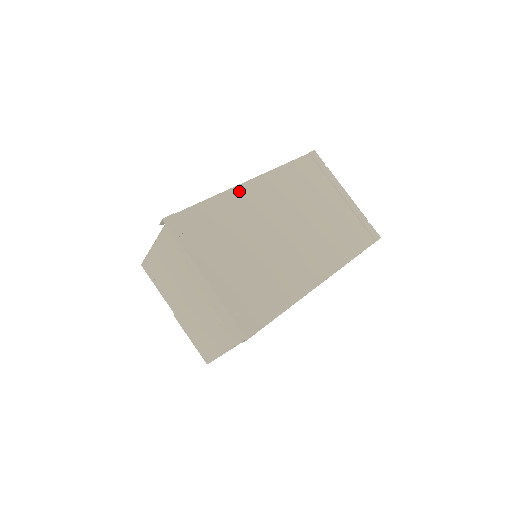
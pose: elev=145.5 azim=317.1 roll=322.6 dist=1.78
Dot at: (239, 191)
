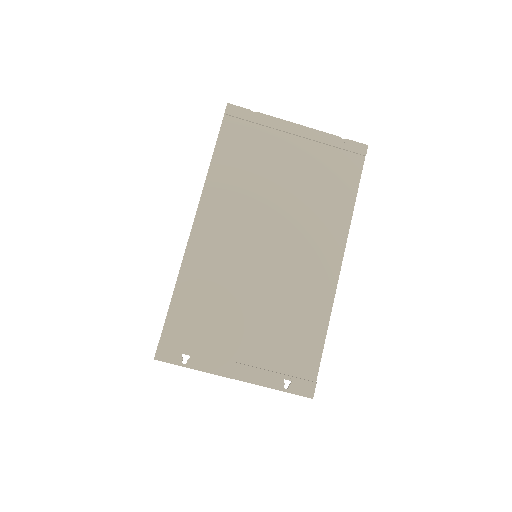
Dot at: (194, 250)
